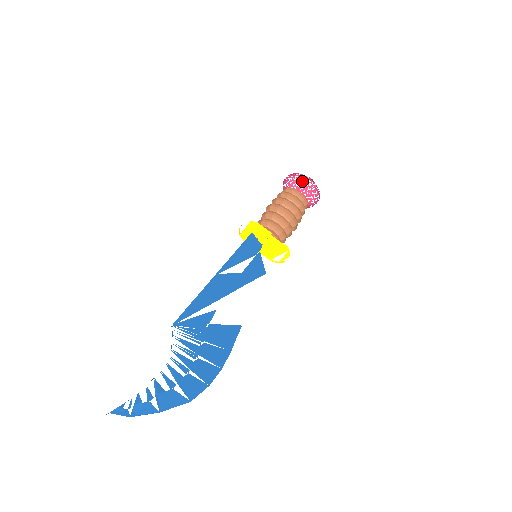
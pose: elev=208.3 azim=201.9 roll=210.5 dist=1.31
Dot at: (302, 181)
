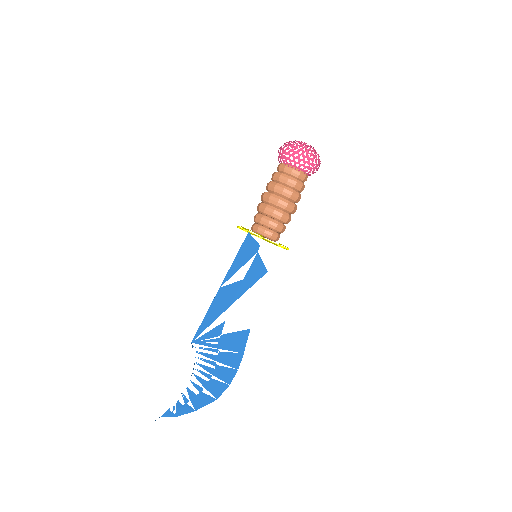
Dot at: (292, 156)
